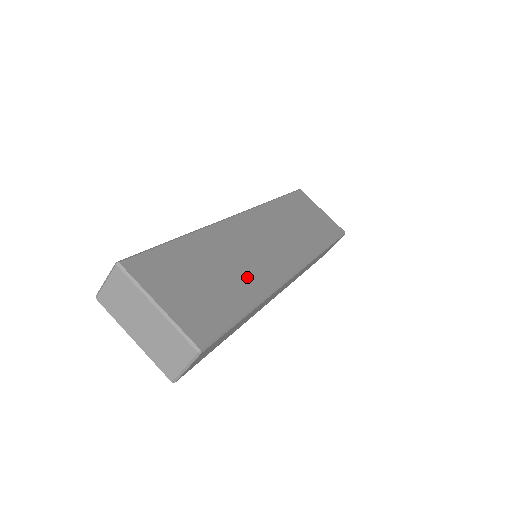
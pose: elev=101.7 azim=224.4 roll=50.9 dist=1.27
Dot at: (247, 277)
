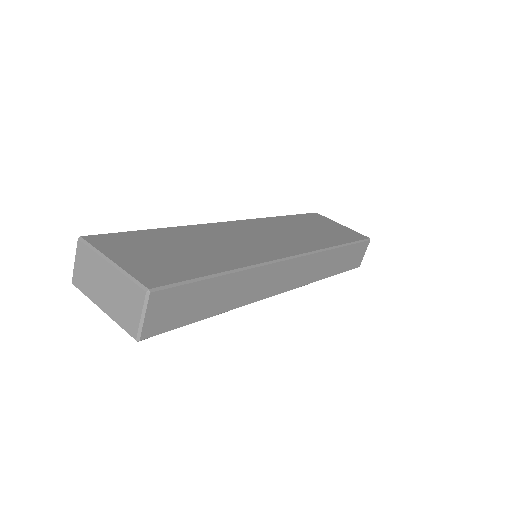
Dot at: (227, 254)
